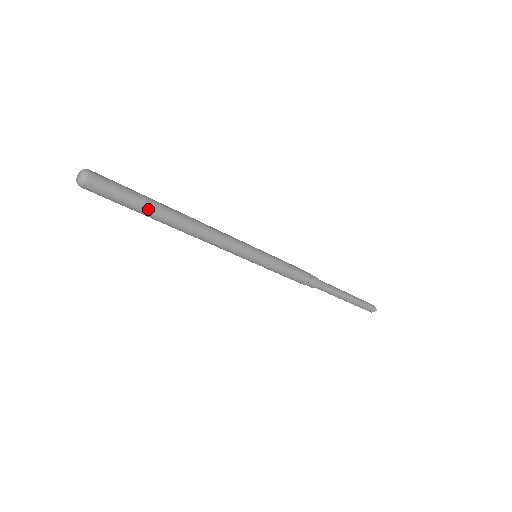
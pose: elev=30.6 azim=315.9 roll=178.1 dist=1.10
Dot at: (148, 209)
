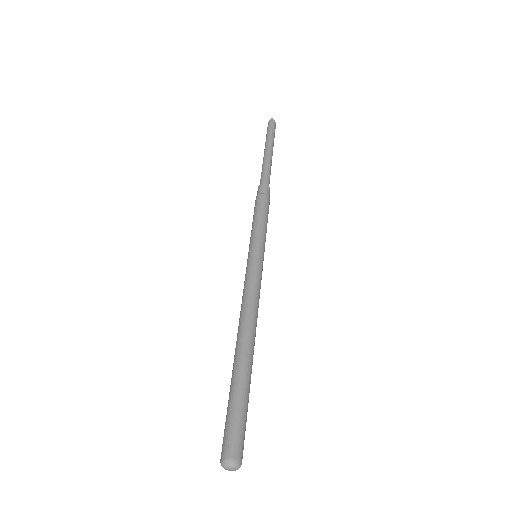
Dot at: occluded
